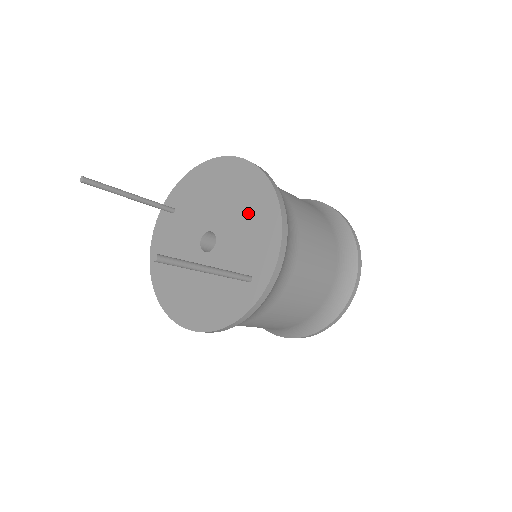
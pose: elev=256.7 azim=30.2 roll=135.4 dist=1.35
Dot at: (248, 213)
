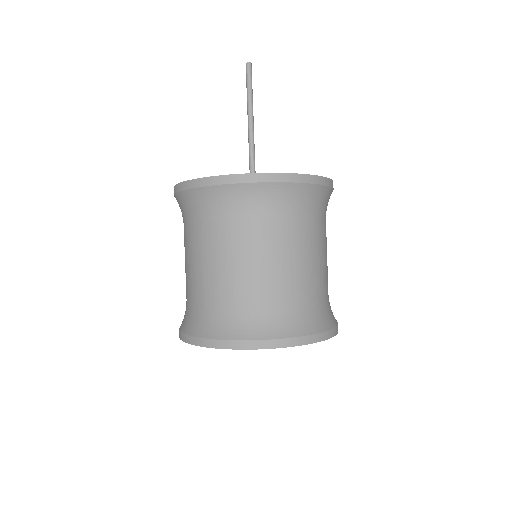
Dot at: occluded
